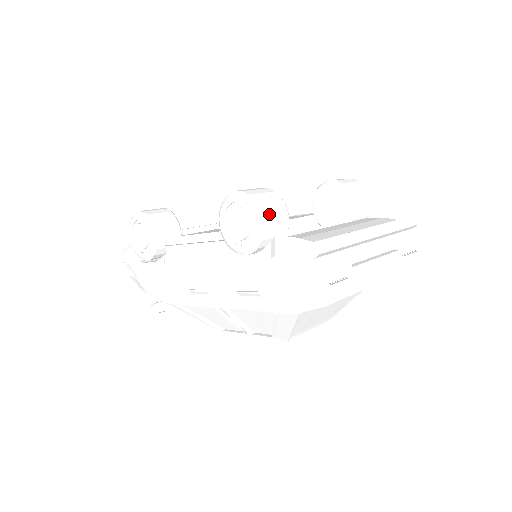
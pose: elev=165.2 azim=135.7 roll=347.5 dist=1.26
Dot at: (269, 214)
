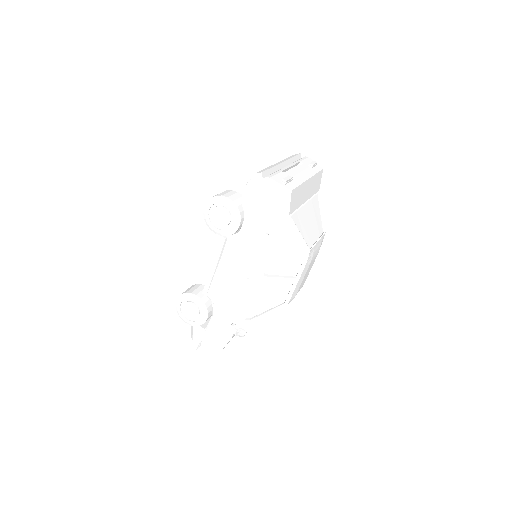
Dot at: (228, 195)
